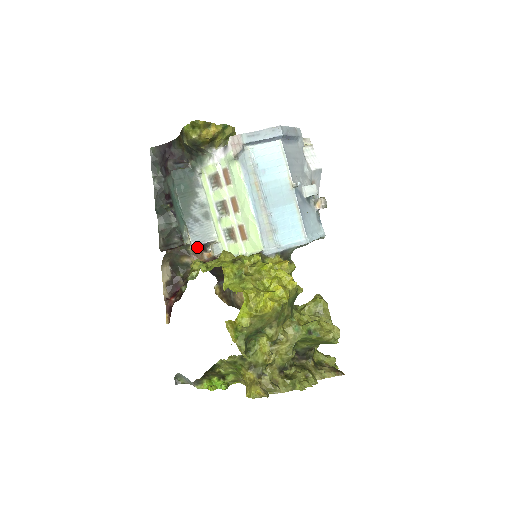
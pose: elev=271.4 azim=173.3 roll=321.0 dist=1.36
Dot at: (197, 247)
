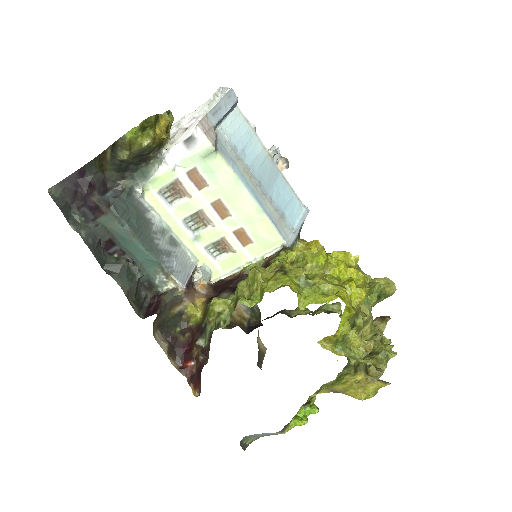
Dot at: (187, 285)
